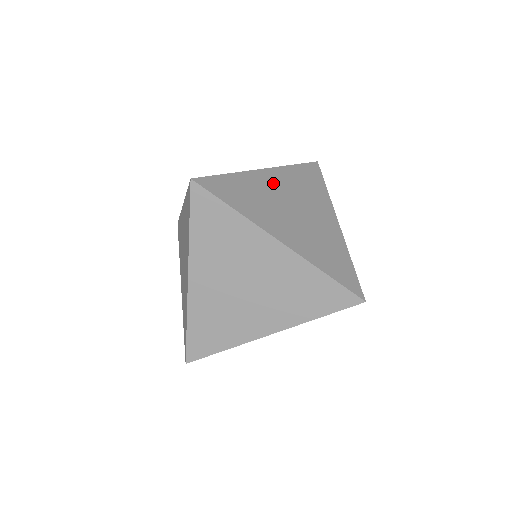
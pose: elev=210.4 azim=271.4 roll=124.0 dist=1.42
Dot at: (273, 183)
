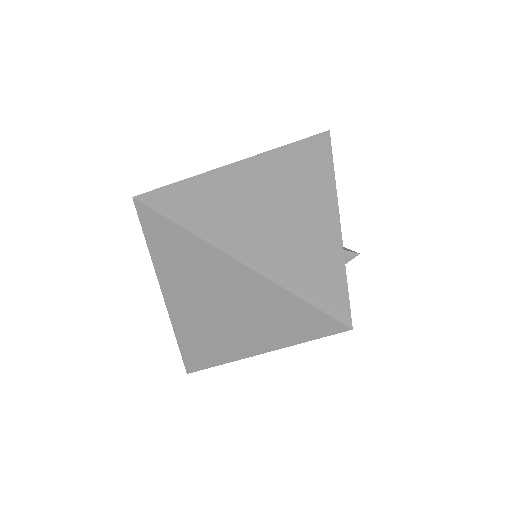
Dot at: (249, 178)
